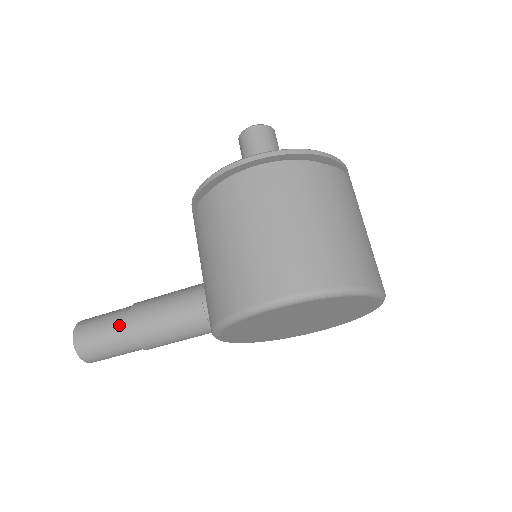
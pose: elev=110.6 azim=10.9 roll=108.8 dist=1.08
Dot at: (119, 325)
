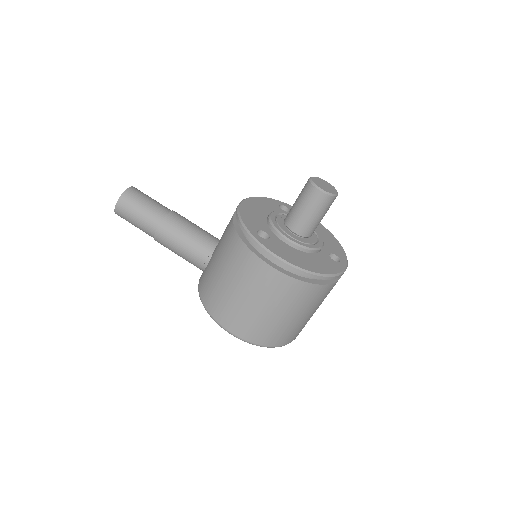
Dot at: (149, 226)
